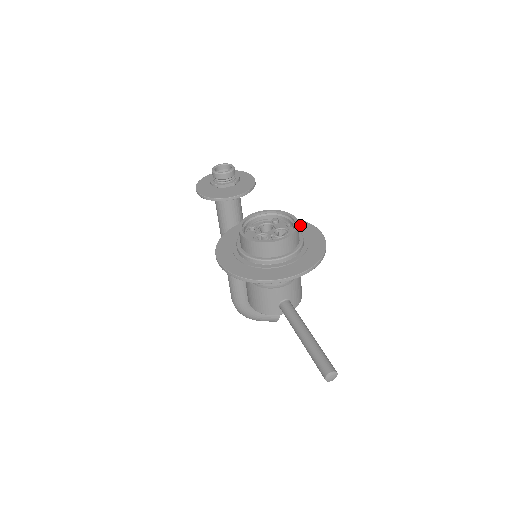
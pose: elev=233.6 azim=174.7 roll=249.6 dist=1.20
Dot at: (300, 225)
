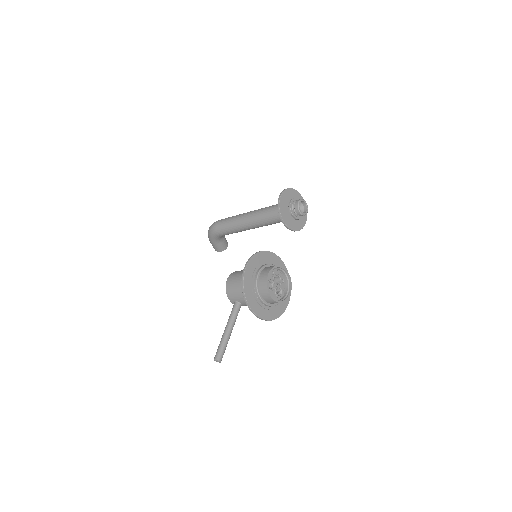
Dot at: occluded
